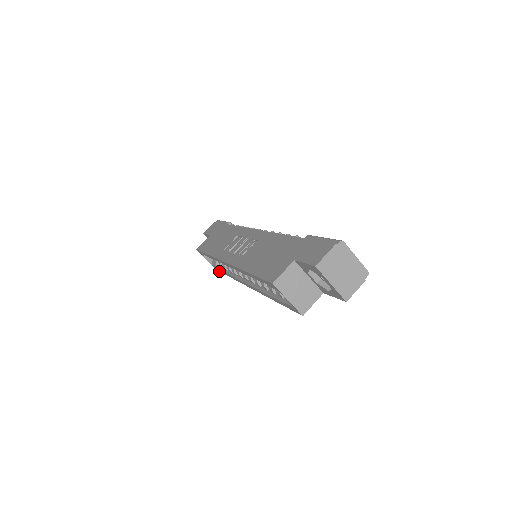
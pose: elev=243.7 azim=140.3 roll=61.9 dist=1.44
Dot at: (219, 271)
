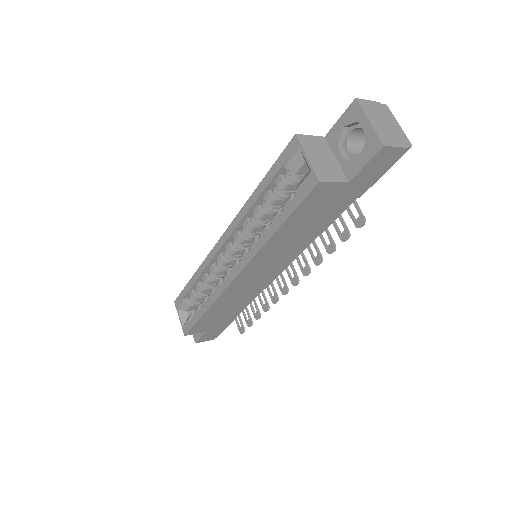
Dot at: (189, 330)
